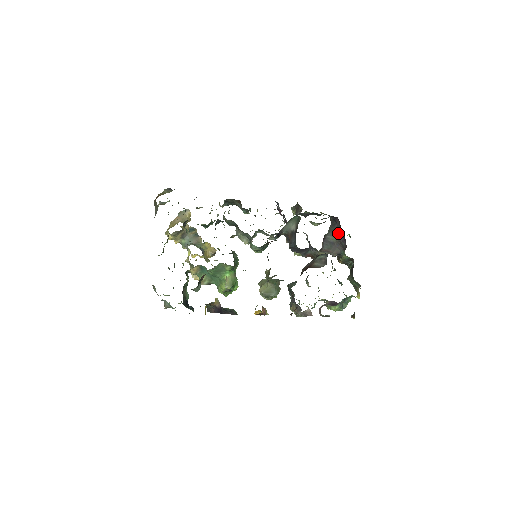
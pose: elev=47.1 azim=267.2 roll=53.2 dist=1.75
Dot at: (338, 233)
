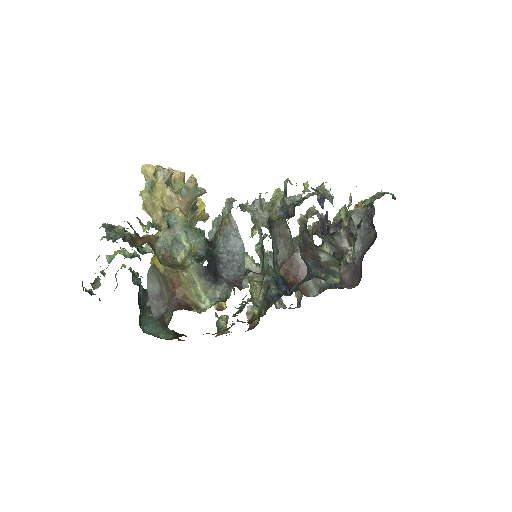
Dot at: (360, 239)
